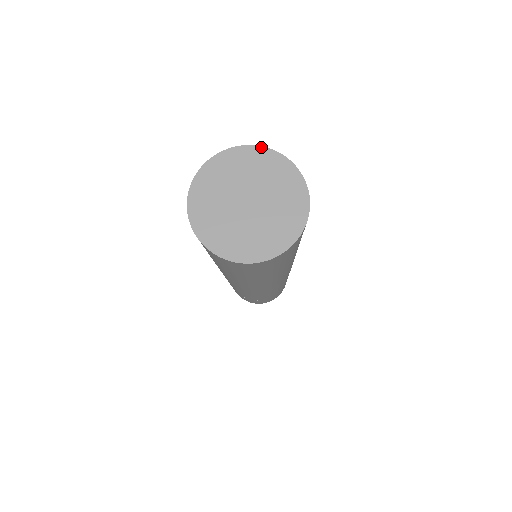
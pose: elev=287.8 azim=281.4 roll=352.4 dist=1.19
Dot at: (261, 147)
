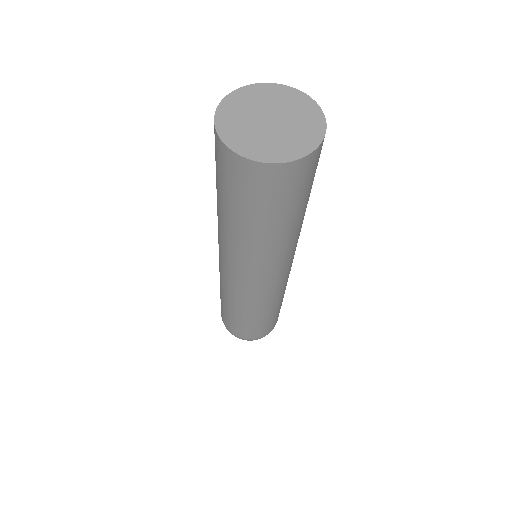
Dot at: (302, 92)
